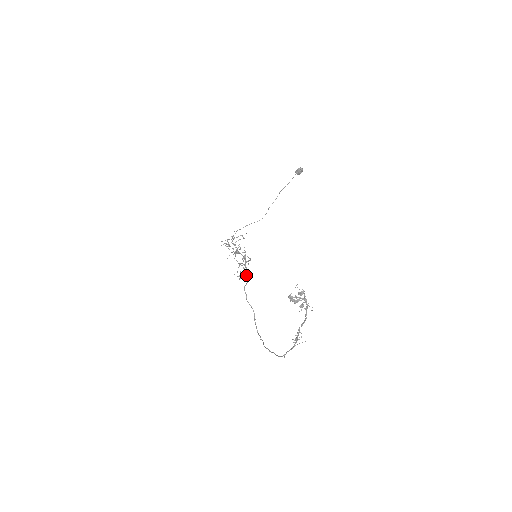
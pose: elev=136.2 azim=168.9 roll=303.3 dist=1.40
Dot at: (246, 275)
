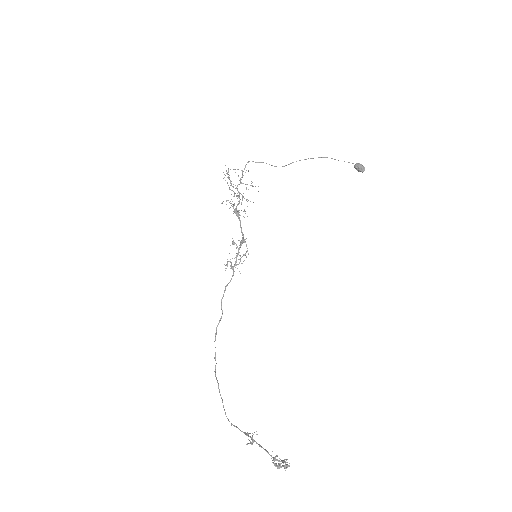
Dot at: occluded
